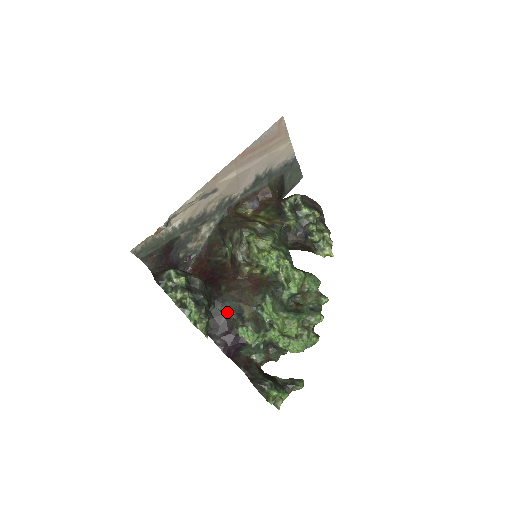
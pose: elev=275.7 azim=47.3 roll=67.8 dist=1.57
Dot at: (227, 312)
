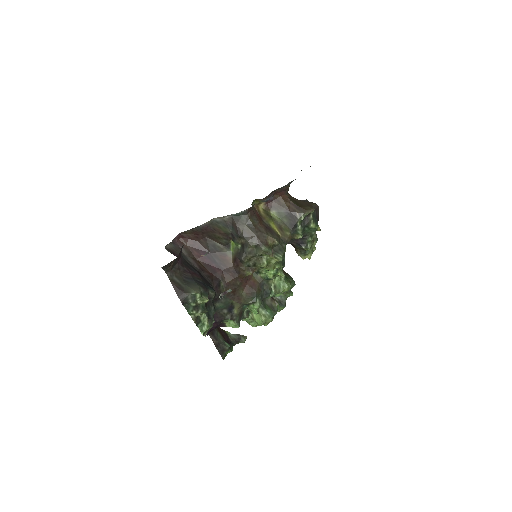
Dot at: (221, 307)
